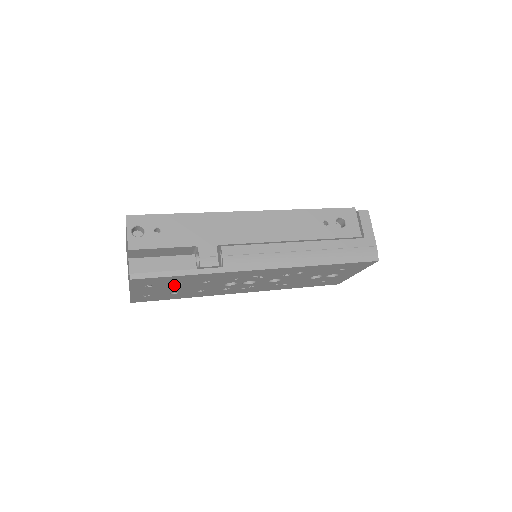
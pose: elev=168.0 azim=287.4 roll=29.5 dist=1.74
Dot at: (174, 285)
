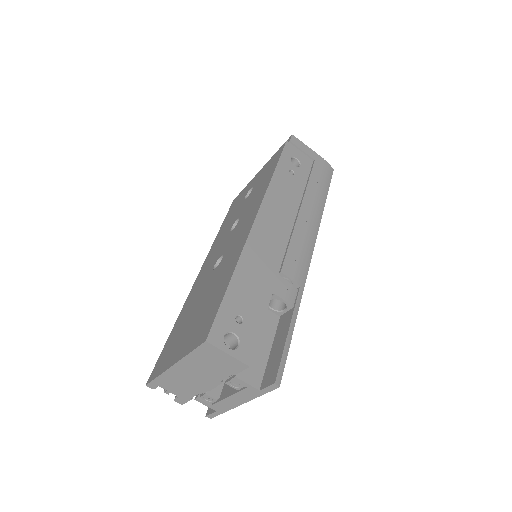
Dot at: occluded
